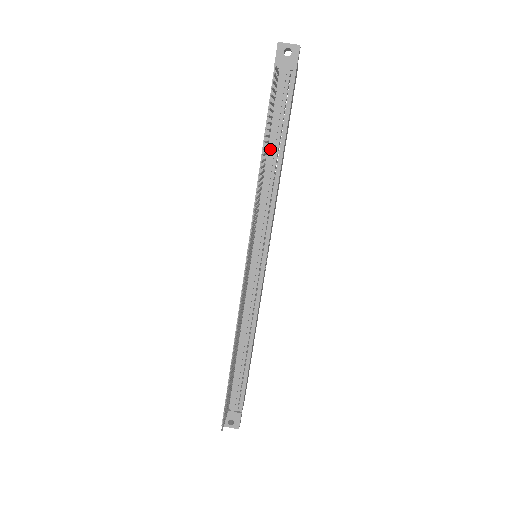
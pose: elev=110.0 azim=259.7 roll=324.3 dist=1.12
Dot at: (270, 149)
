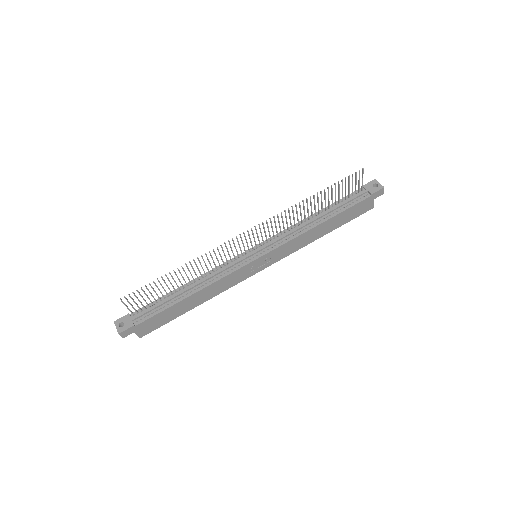
Dot at: (323, 214)
